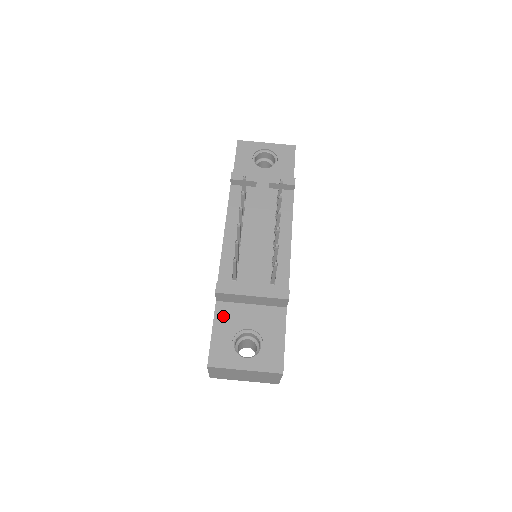
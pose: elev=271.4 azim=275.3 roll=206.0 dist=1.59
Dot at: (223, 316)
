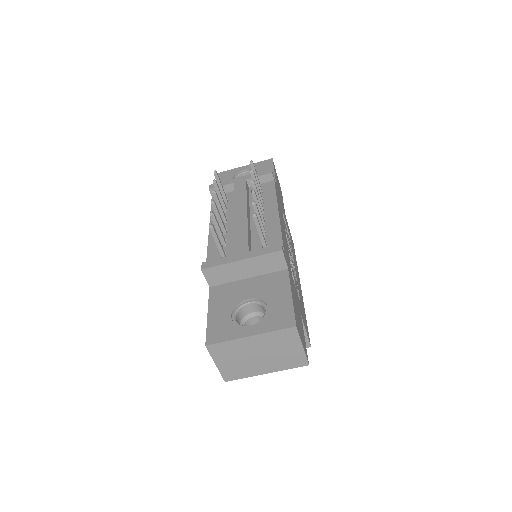
Dot at: (218, 297)
